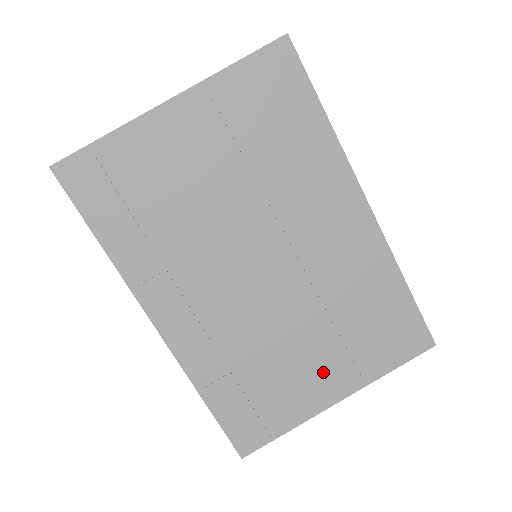
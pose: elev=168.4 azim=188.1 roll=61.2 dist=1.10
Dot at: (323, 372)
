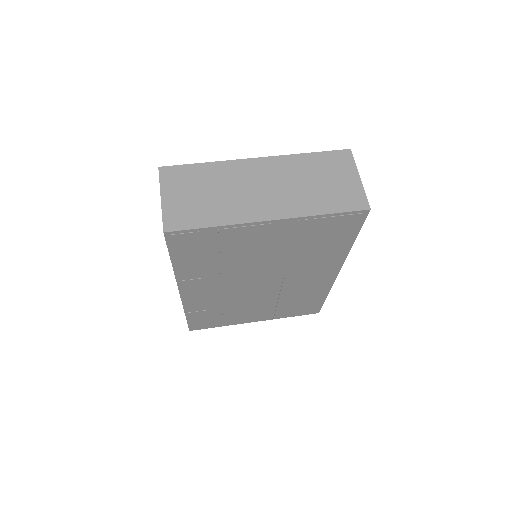
Dot at: (257, 314)
